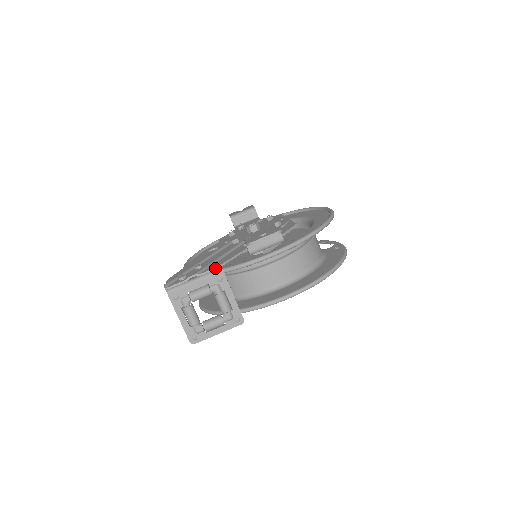
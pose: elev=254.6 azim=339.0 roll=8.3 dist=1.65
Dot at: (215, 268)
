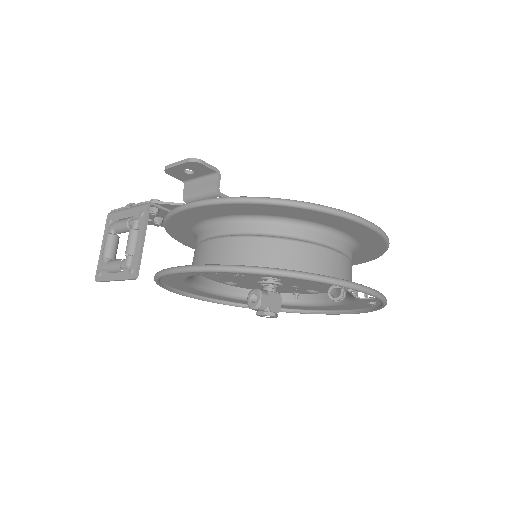
Dot at: (147, 202)
